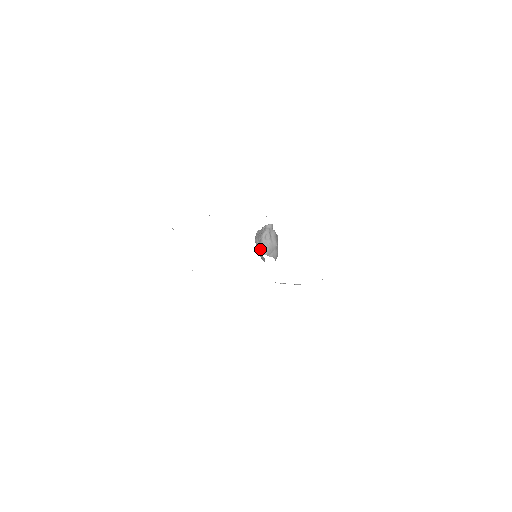
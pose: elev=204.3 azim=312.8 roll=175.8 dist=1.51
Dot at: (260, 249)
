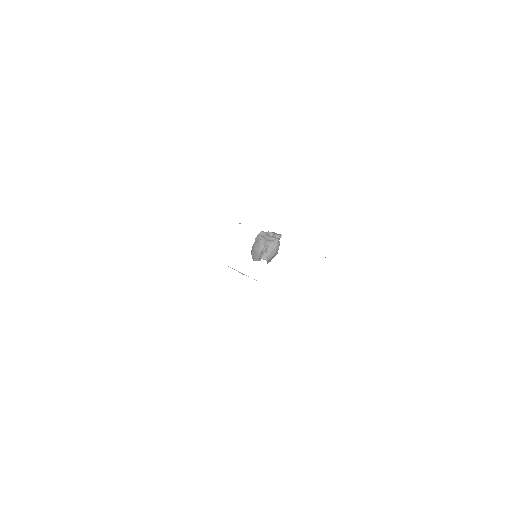
Dot at: (266, 254)
